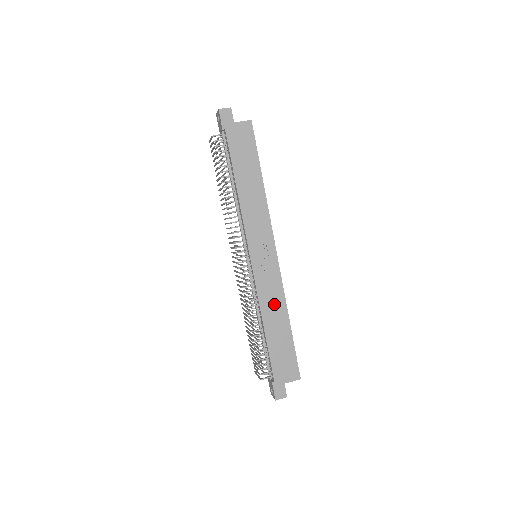
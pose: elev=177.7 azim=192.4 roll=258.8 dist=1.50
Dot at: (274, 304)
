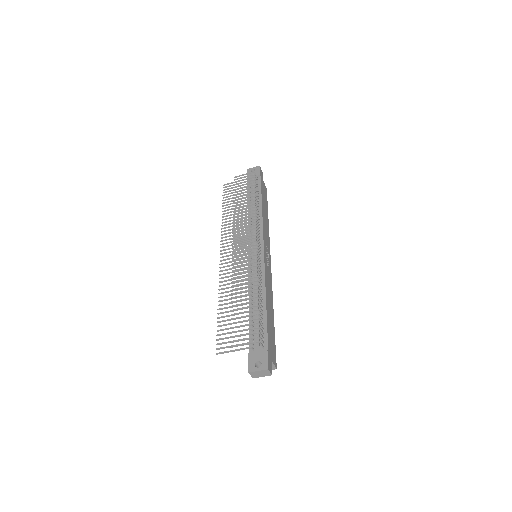
Dot at: (269, 293)
